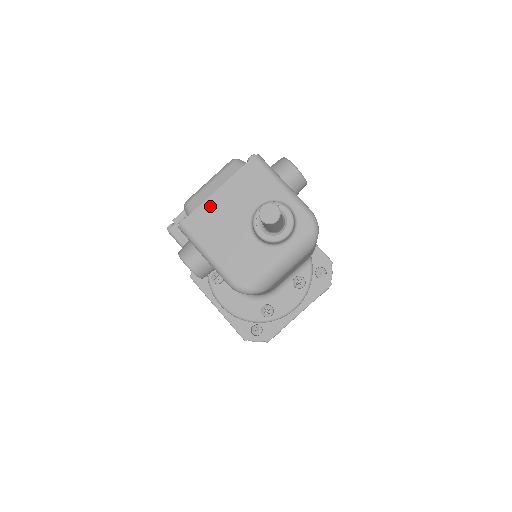
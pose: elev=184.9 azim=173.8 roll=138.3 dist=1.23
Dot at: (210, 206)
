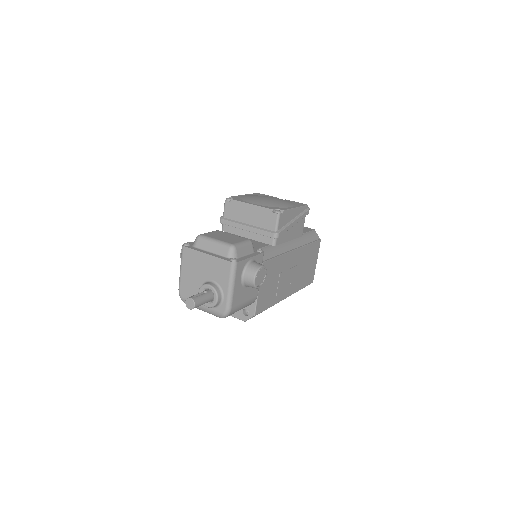
Dot at: (198, 256)
